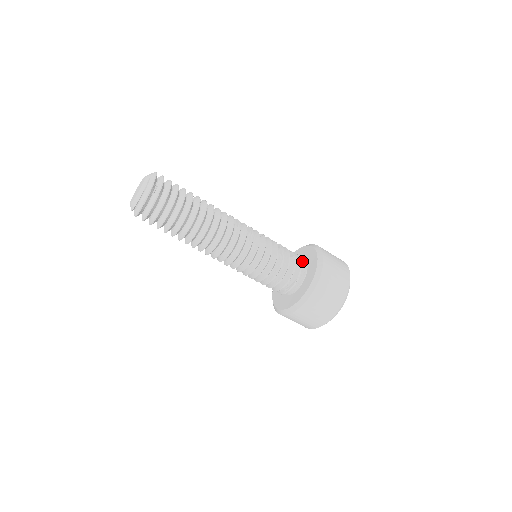
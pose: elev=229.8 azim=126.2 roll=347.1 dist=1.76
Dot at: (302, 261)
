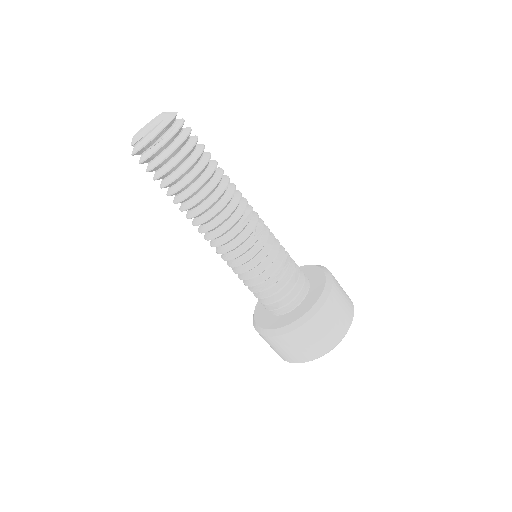
Dot at: (303, 290)
